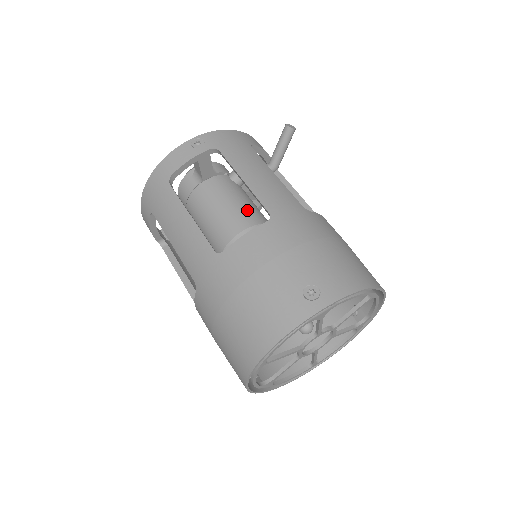
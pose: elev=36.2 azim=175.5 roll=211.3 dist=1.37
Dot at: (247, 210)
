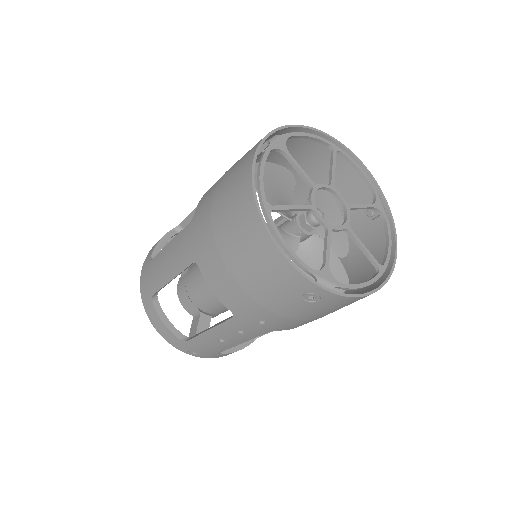
Dot at: occluded
